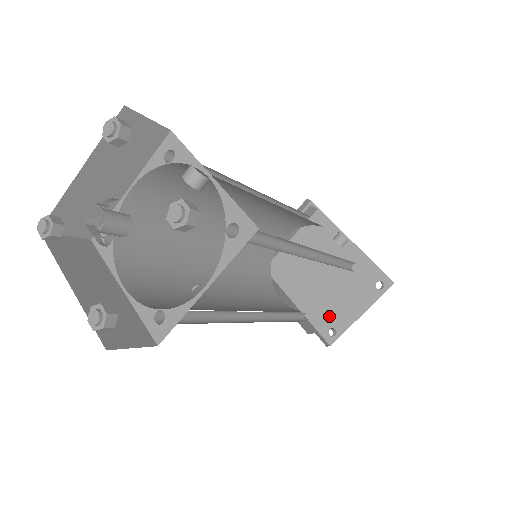
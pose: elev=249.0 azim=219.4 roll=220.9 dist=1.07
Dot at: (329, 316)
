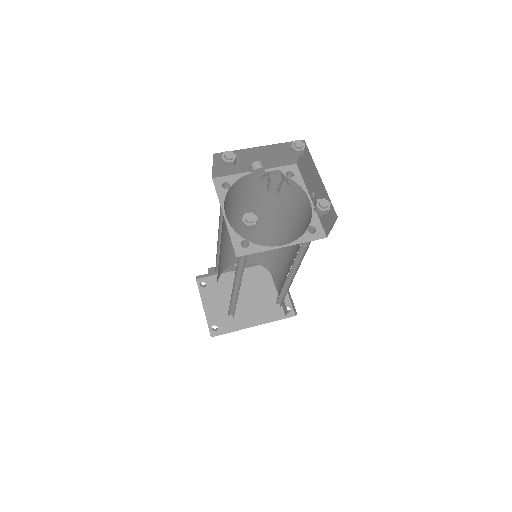
Dot at: (277, 307)
